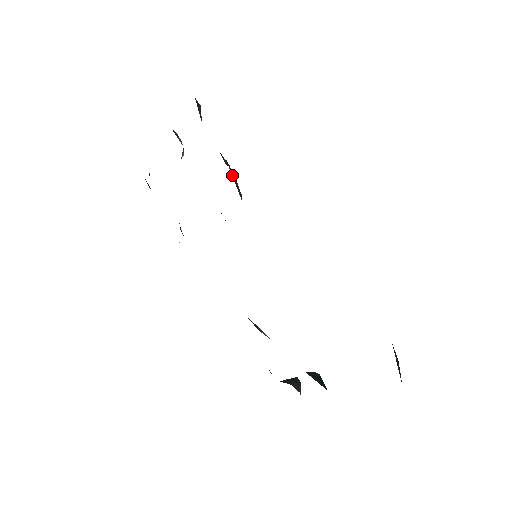
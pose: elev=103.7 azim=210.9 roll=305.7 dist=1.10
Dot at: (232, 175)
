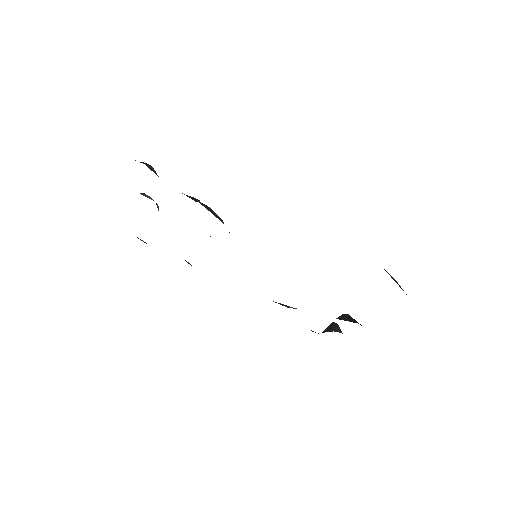
Dot at: occluded
